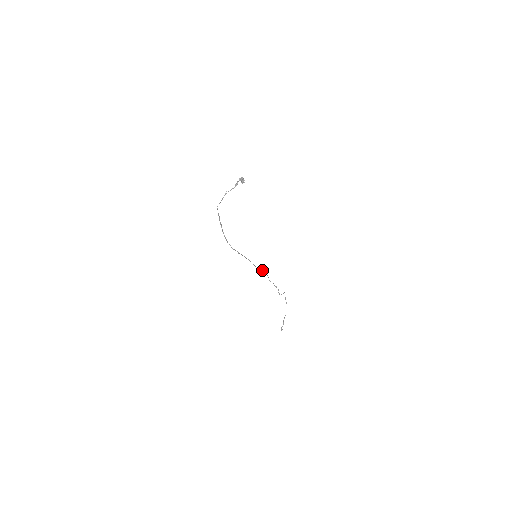
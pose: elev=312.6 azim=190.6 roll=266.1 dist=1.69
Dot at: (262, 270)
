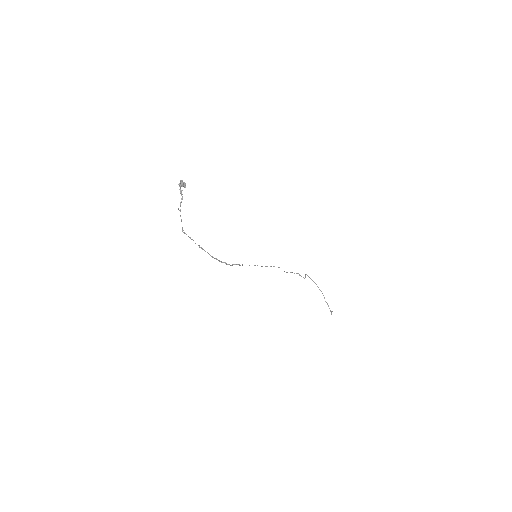
Dot at: occluded
